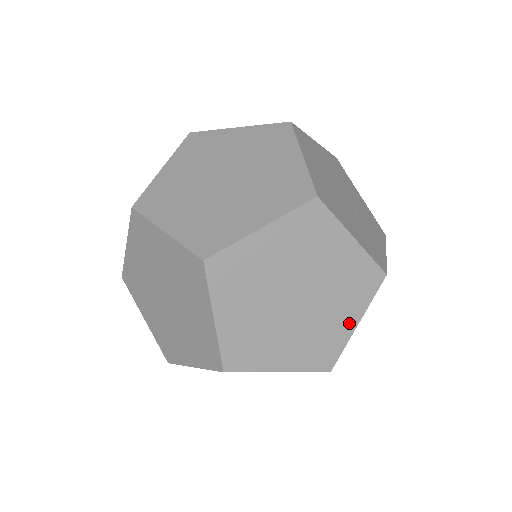
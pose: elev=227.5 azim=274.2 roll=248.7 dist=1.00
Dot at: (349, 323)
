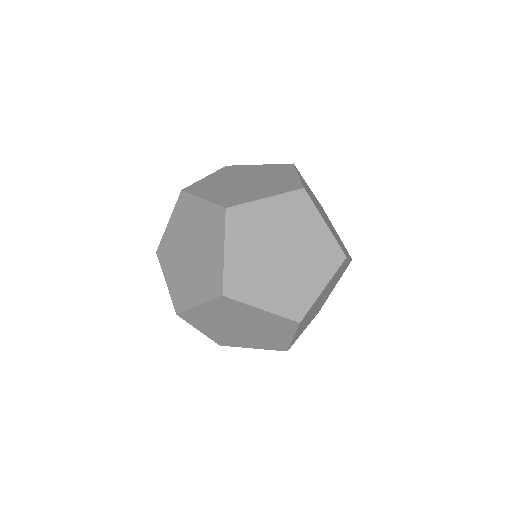
Dot at: occluded
